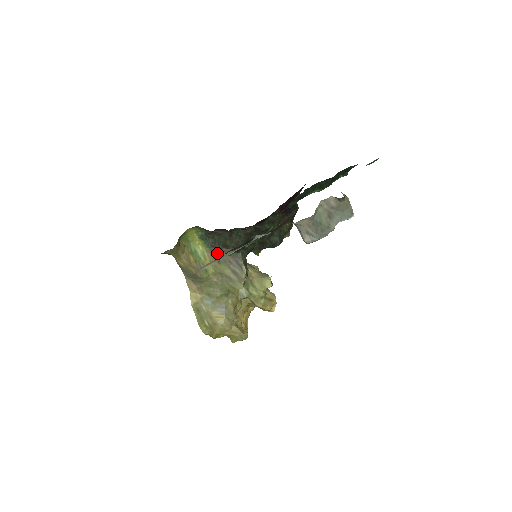
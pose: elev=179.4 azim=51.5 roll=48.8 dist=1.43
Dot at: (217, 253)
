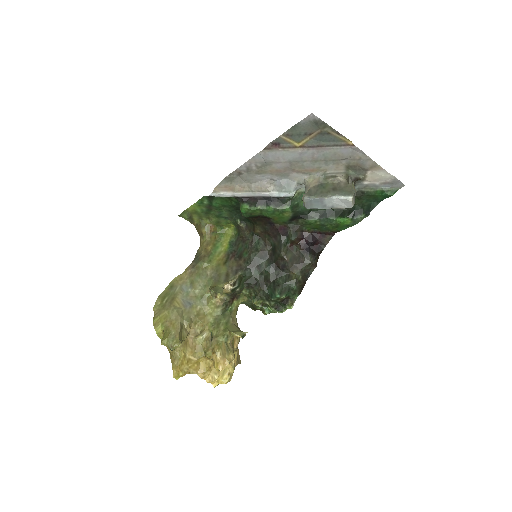
Dot at: (230, 258)
